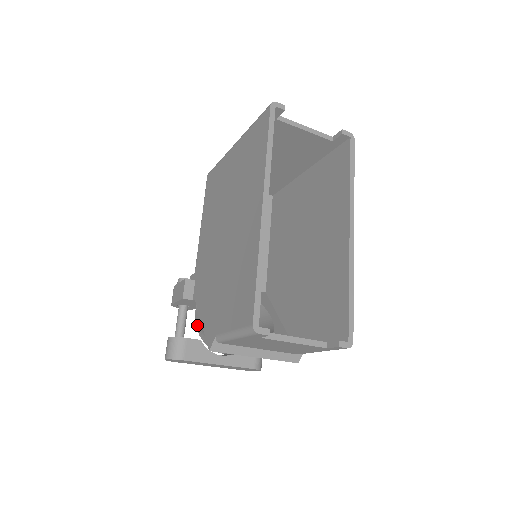
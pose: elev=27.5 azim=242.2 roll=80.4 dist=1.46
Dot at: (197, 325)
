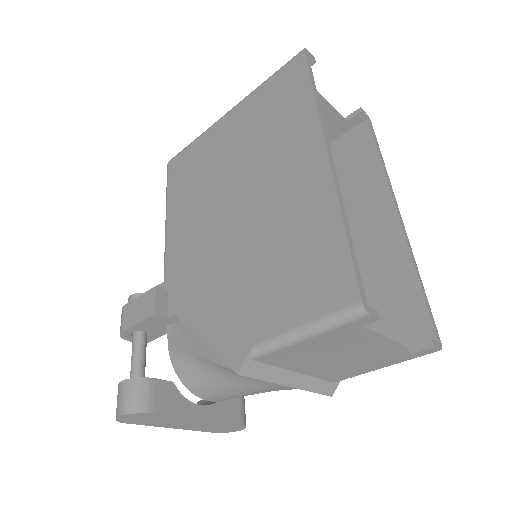
Dot at: (174, 355)
